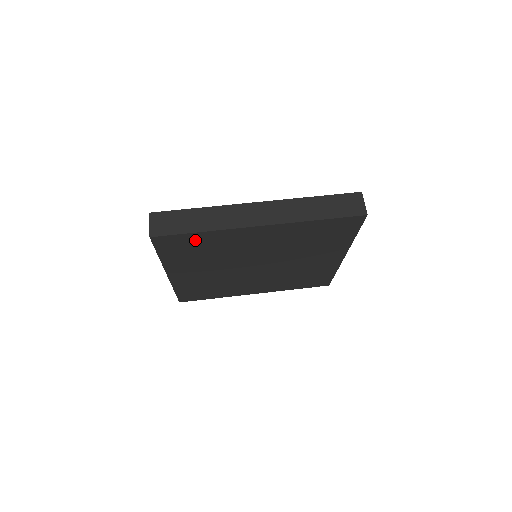
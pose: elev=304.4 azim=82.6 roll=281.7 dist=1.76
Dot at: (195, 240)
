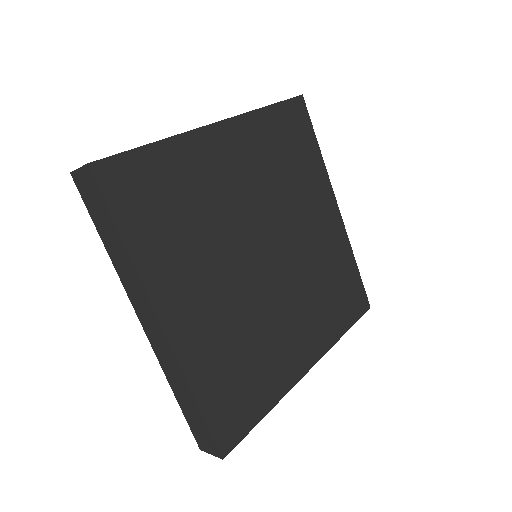
Dot at: (156, 171)
